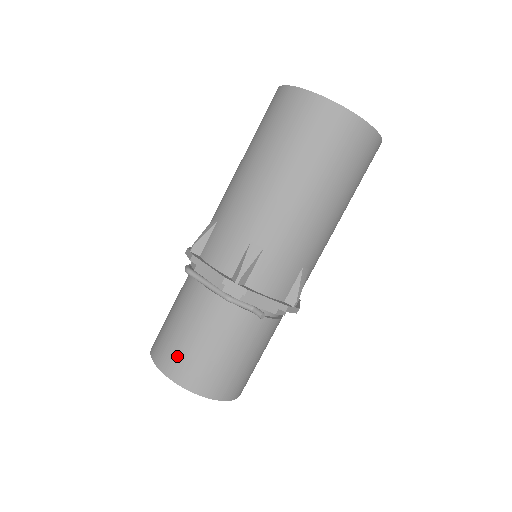
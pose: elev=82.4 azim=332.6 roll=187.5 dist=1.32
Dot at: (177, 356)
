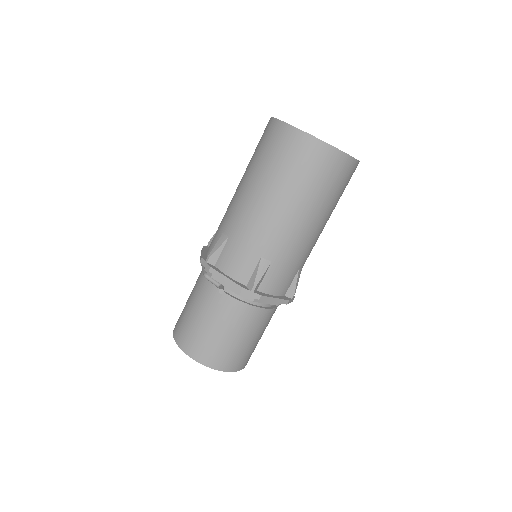
Dot at: (180, 319)
